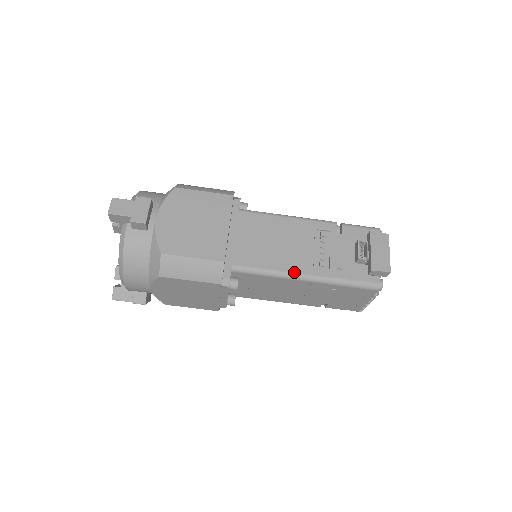
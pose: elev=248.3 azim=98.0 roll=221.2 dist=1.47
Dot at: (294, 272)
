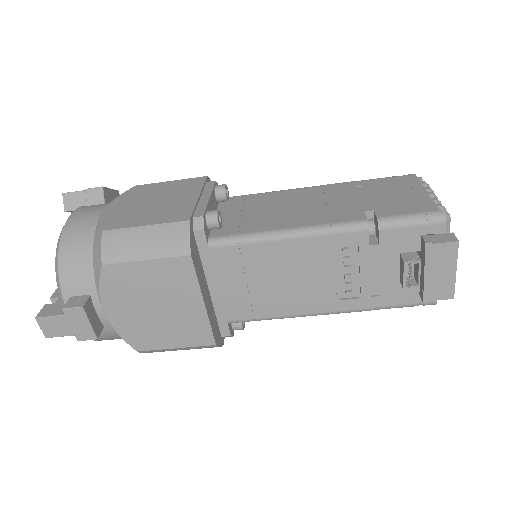
Dot at: (311, 313)
